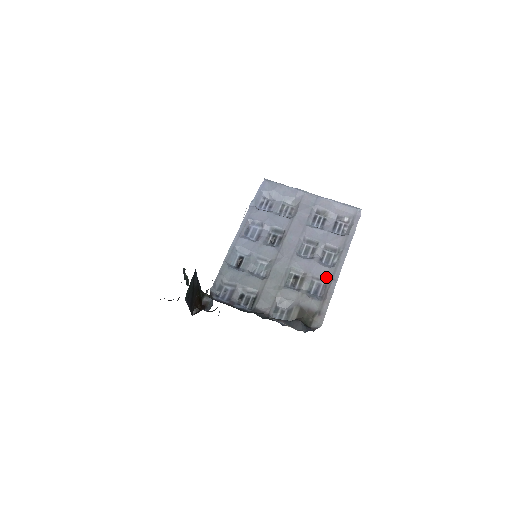
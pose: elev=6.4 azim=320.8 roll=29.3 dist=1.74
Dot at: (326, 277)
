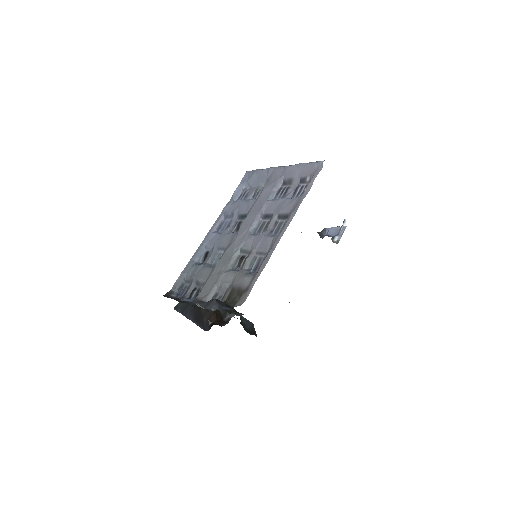
Dot at: (268, 248)
